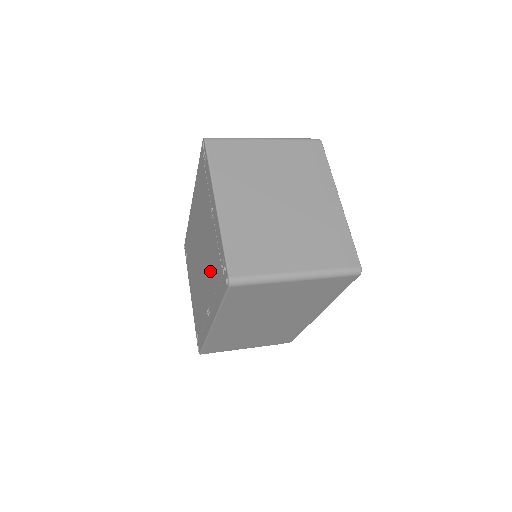
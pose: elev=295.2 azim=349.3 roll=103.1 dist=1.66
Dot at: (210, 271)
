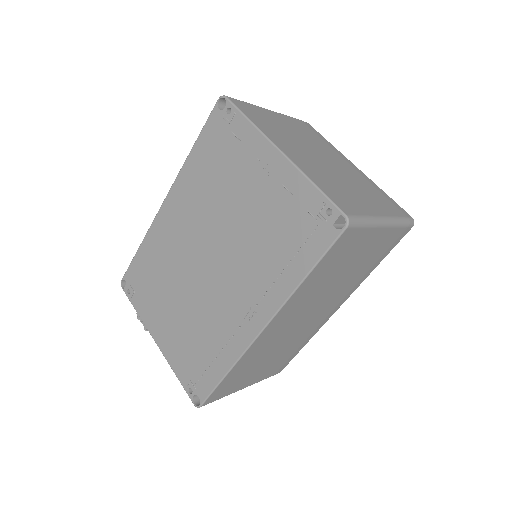
Dot at: (258, 250)
